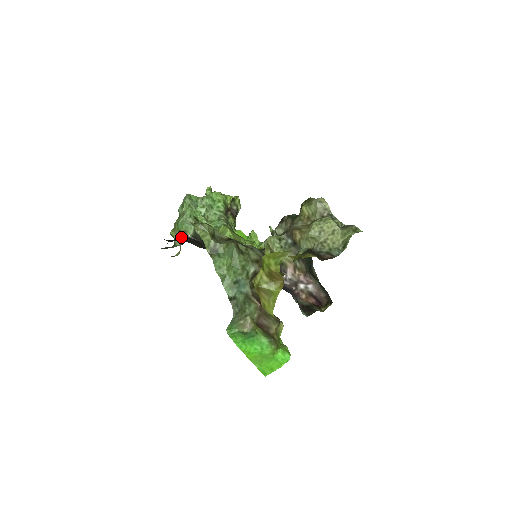
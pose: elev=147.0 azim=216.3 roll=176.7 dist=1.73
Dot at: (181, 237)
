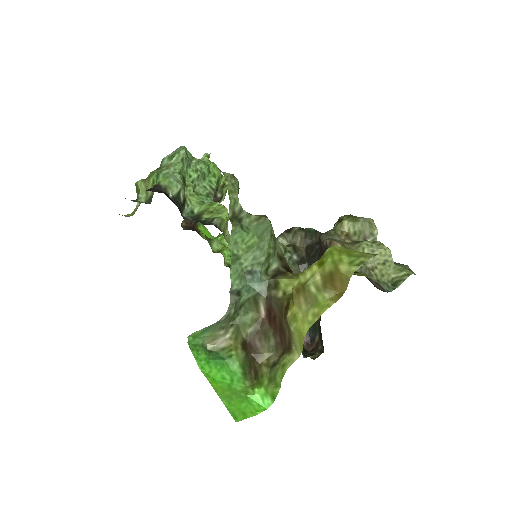
Dot at: (160, 191)
